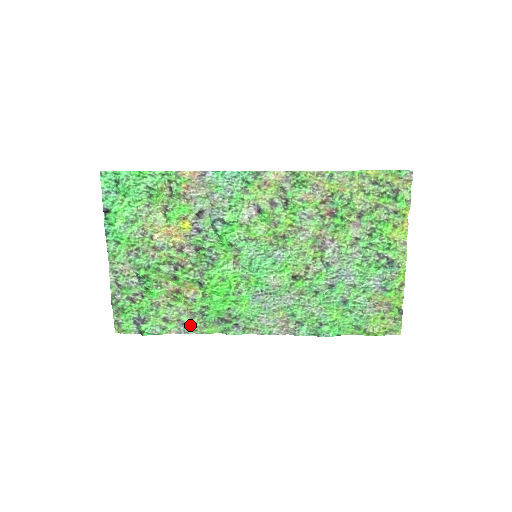
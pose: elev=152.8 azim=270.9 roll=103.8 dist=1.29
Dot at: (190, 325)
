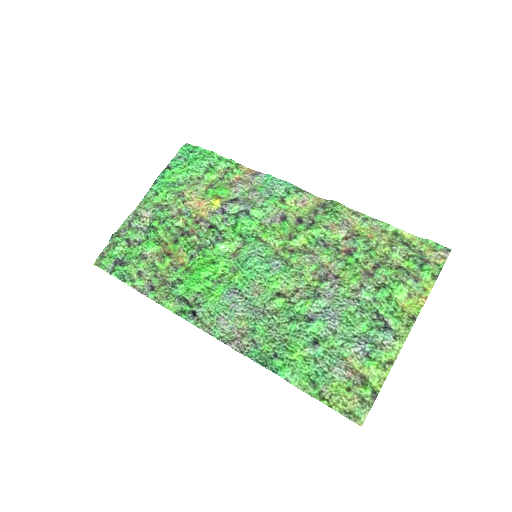
Dot at: (155, 289)
